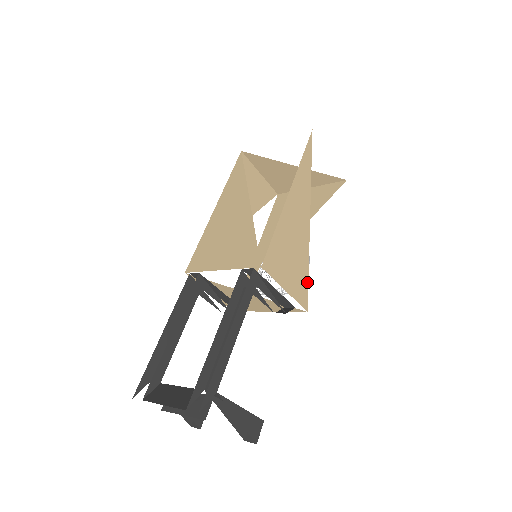
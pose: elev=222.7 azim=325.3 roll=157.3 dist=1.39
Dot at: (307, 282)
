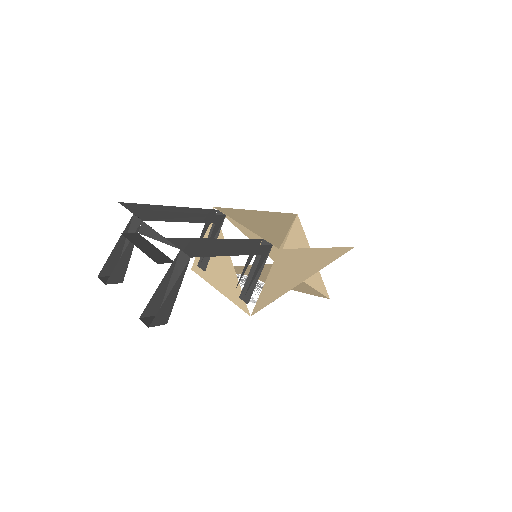
Dot at: (270, 302)
